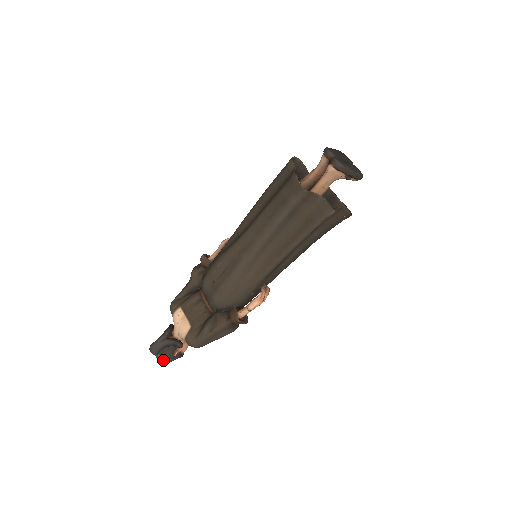
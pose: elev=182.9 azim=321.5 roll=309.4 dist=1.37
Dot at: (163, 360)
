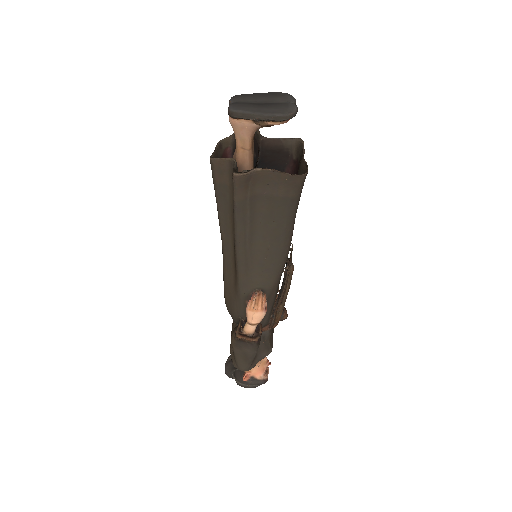
Dot at: (240, 385)
